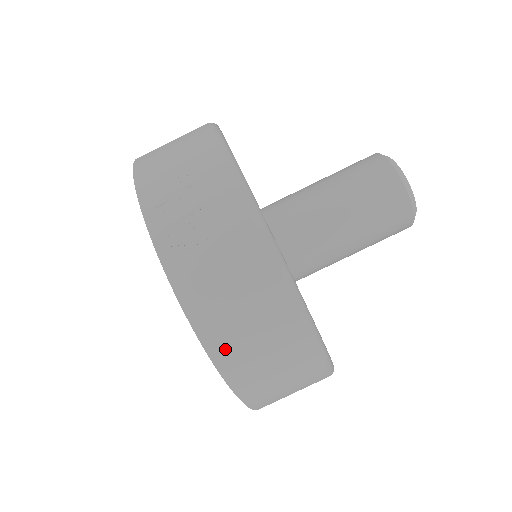
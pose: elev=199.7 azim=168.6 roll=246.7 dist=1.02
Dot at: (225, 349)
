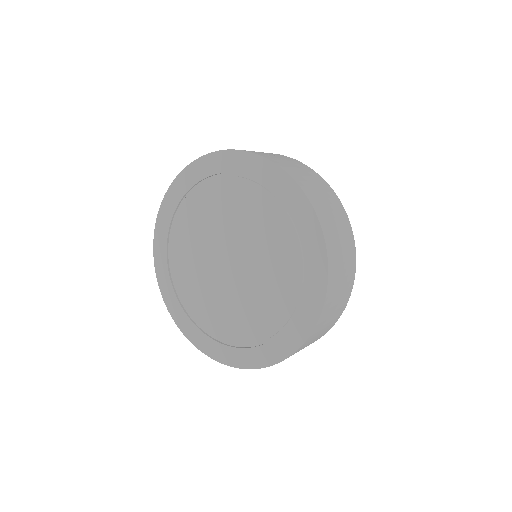
Dot at: (316, 202)
